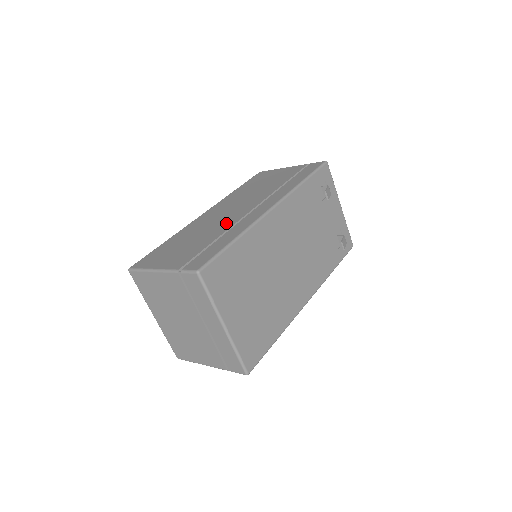
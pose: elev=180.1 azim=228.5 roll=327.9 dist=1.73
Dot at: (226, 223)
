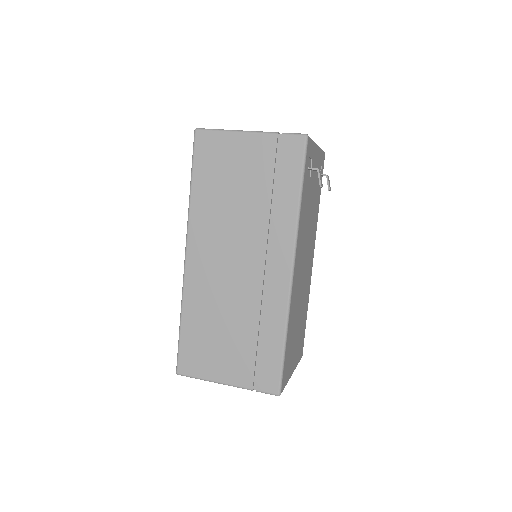
Dot at: (247, 299)
